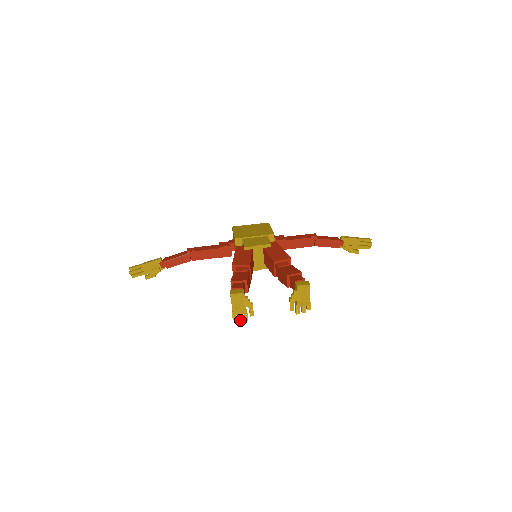
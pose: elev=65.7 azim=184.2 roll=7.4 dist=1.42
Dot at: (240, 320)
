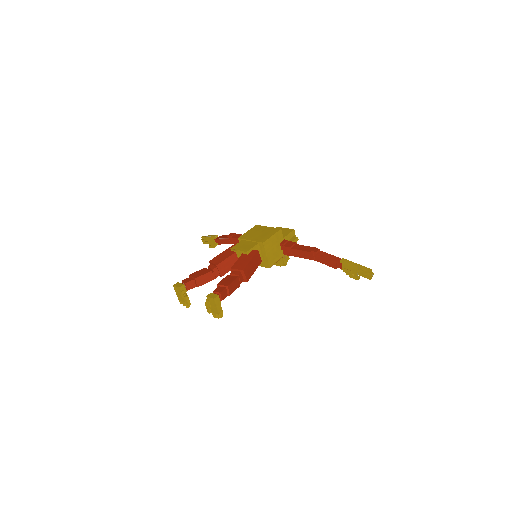
Dot at: (184, 305)
